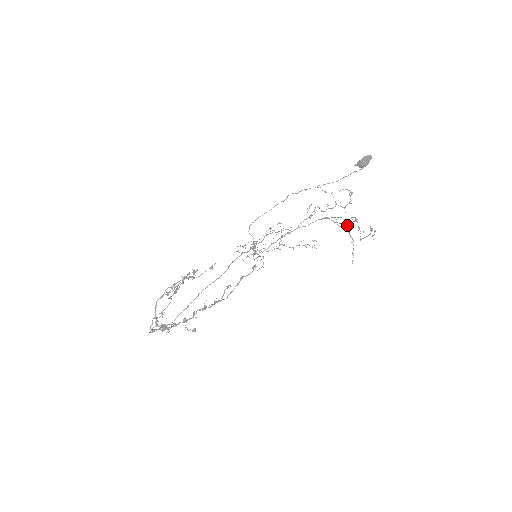
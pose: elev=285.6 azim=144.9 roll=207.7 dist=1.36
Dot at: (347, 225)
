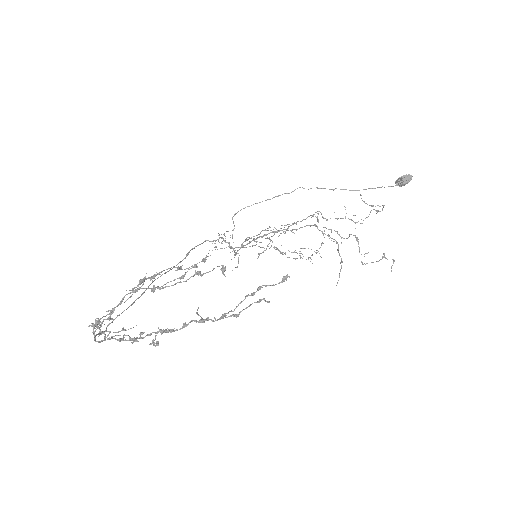
Dot at: occluded
